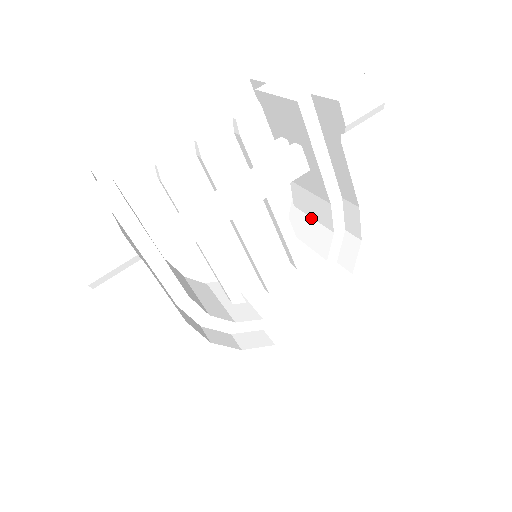
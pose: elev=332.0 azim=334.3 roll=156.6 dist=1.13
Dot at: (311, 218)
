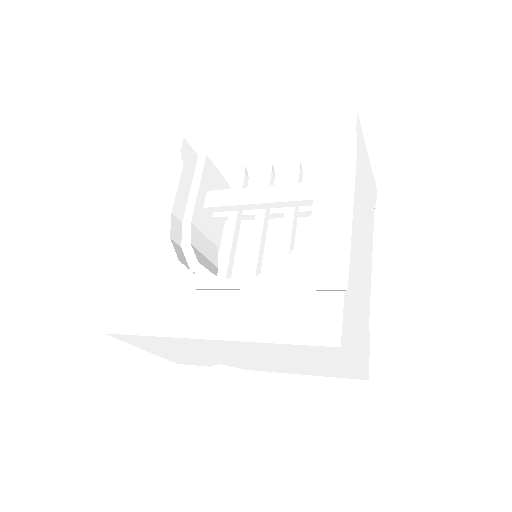
Dot at: occluded
